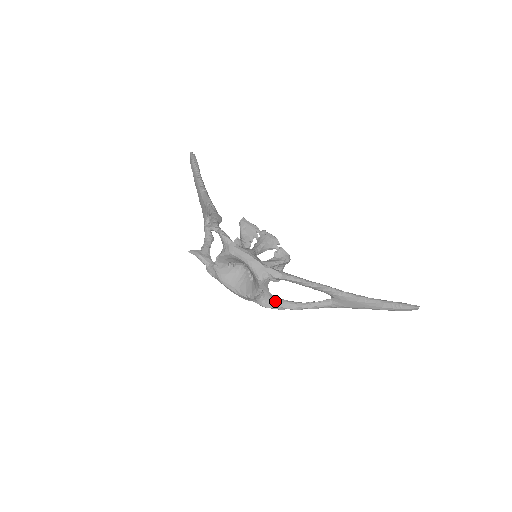
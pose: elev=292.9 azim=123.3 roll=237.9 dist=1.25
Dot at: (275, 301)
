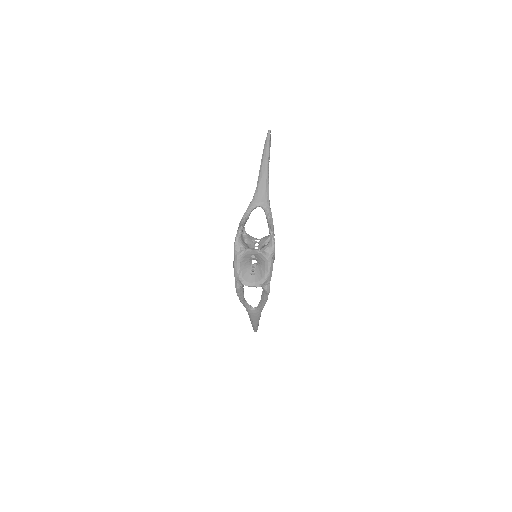
Dot at: (242, 290)
